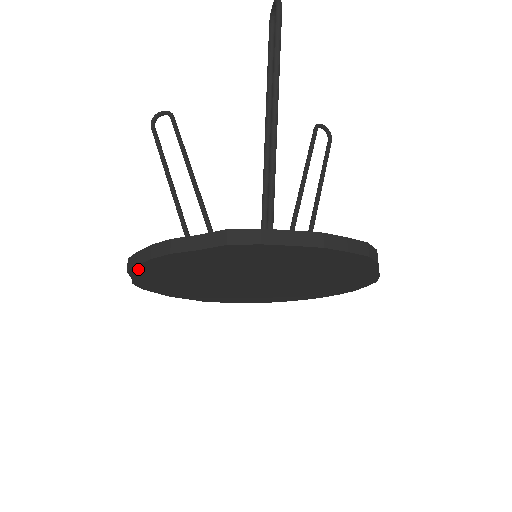
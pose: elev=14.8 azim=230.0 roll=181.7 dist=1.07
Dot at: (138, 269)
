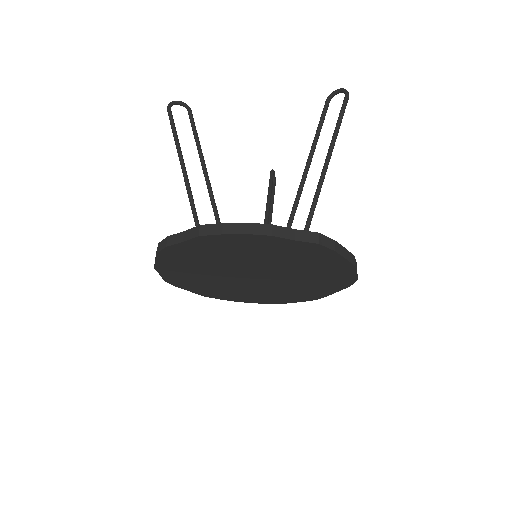
Dot at: (213, 237)
